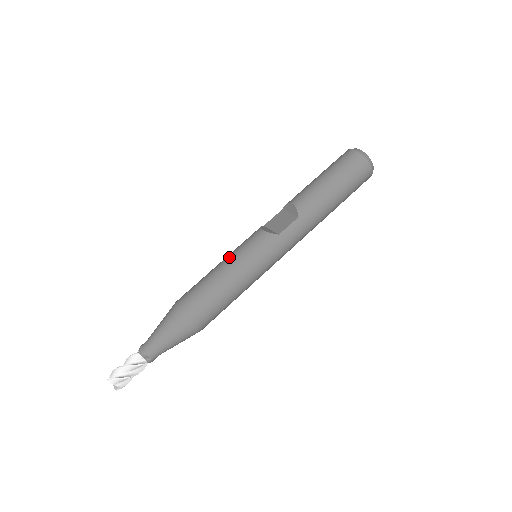
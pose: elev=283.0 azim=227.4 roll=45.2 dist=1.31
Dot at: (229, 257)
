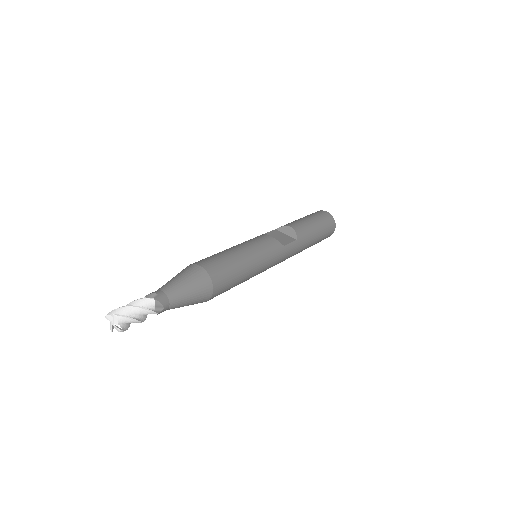
Dot at: (245, 245)
